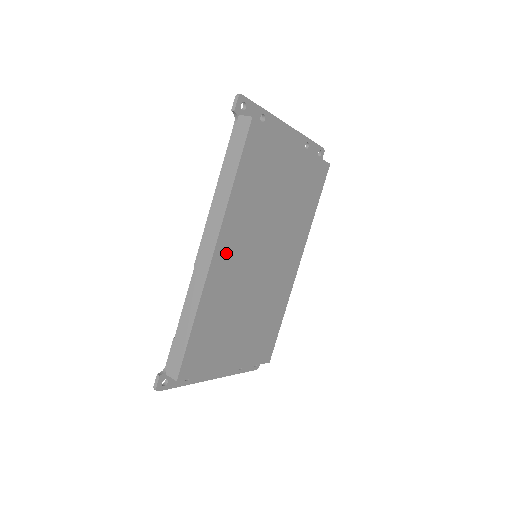
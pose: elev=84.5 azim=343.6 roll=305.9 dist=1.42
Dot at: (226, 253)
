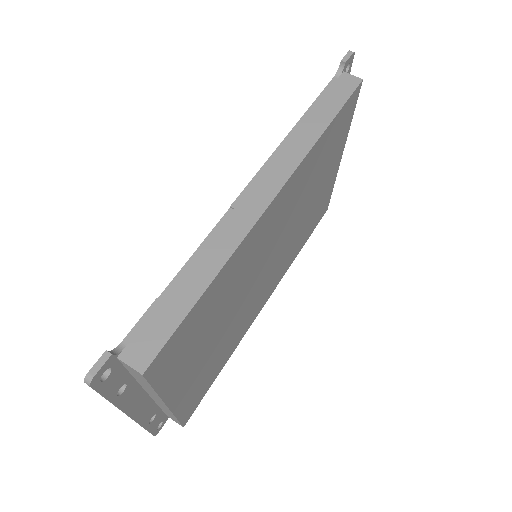
Dot at: (274, 213)
